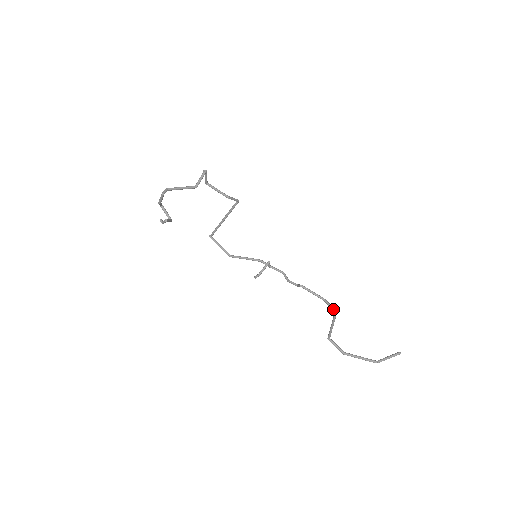
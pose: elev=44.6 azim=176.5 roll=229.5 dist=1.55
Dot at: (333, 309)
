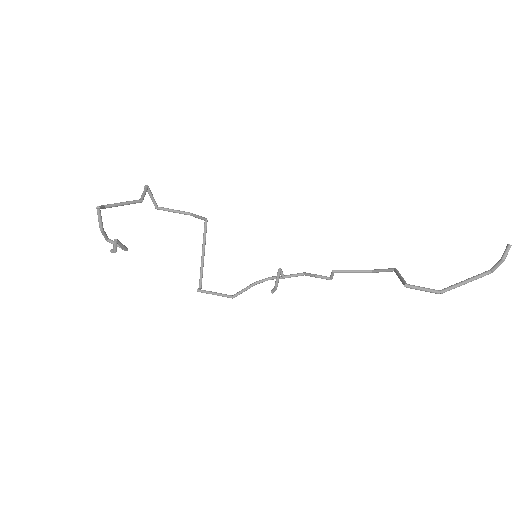
Dot at: (389, 269)
